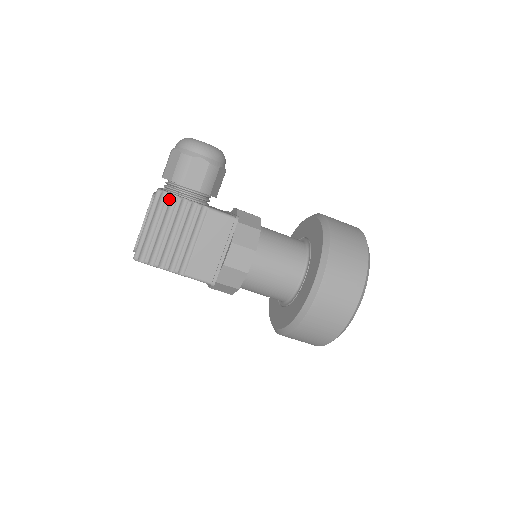
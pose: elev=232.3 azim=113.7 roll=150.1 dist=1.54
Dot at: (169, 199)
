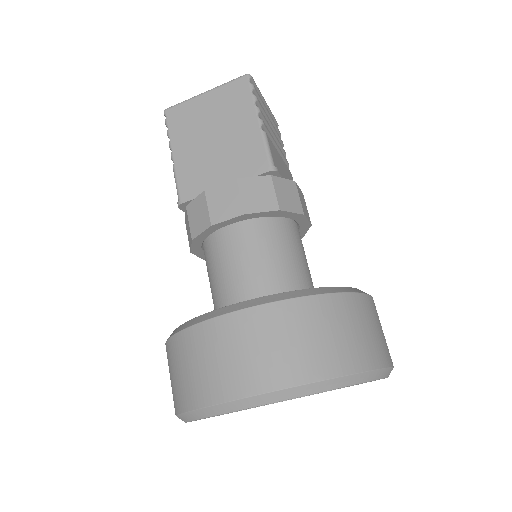
Dot at: occluded
